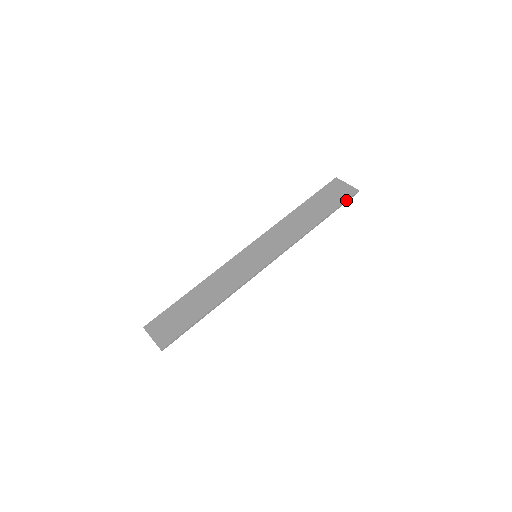
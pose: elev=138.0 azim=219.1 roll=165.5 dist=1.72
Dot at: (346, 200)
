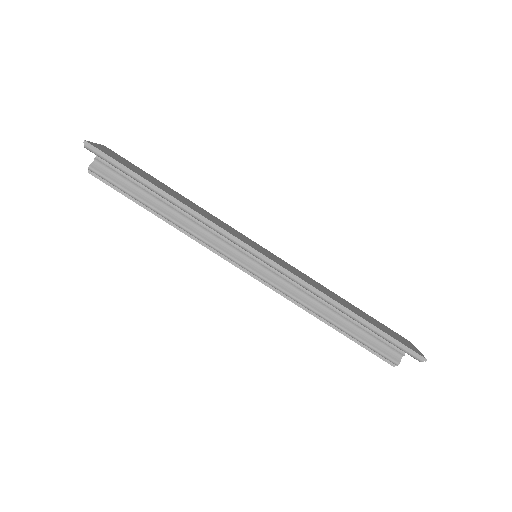
Dot at: (403, 343)
